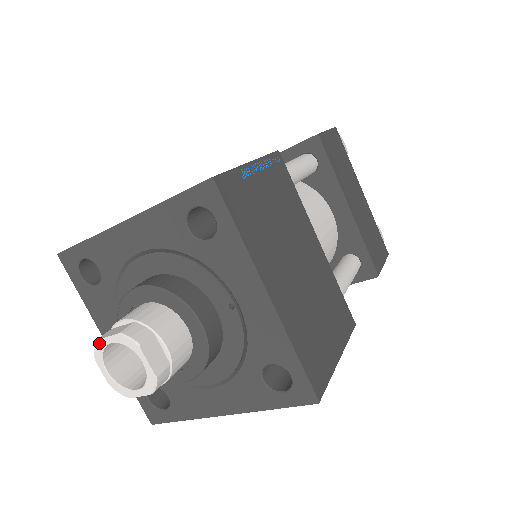
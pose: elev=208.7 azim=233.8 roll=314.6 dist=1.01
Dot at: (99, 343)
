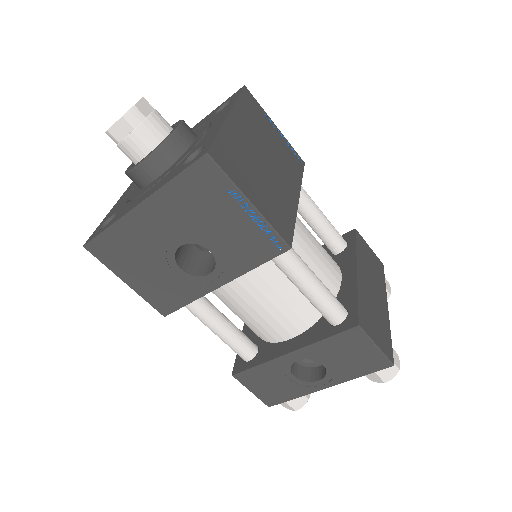
Dot at: occluded
